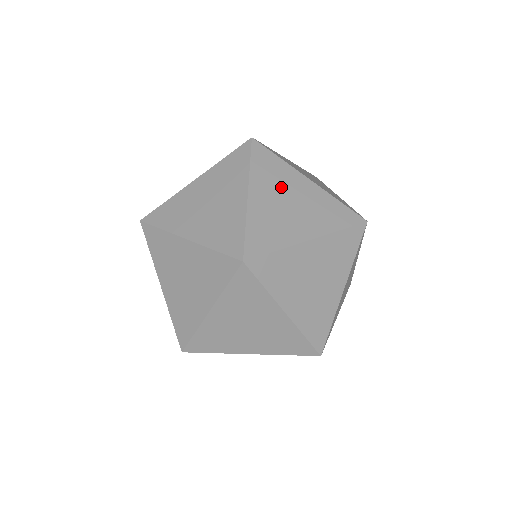
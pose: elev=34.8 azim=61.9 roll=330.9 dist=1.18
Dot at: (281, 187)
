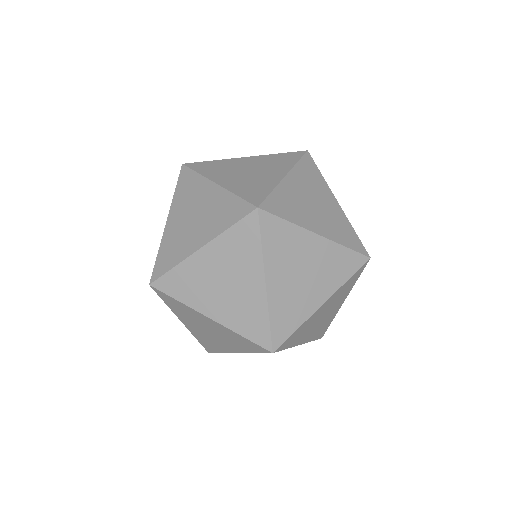
Dot at: occluded
